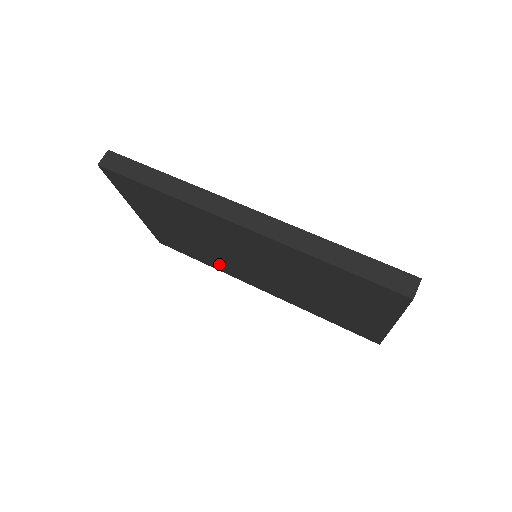
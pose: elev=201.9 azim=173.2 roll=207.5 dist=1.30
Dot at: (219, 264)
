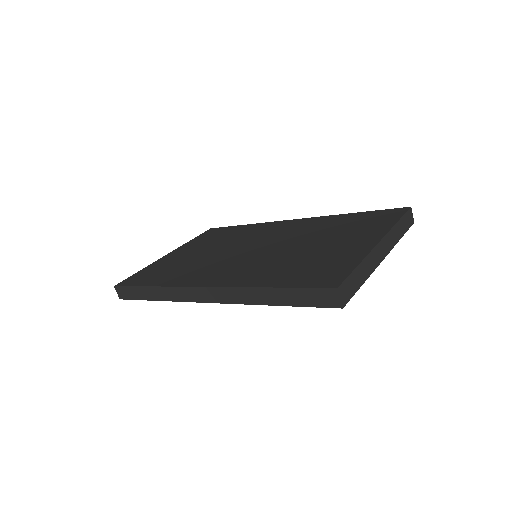
Dot at: occluded
